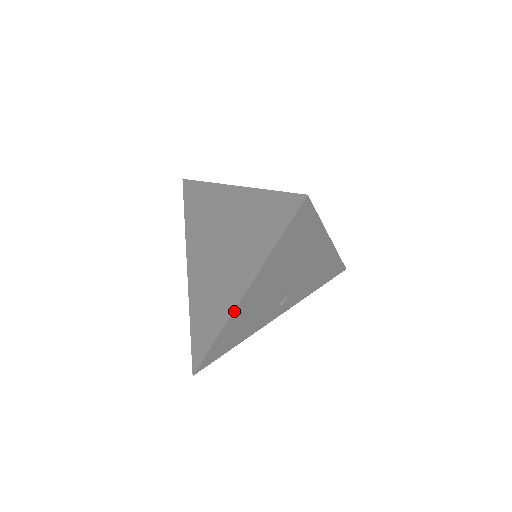
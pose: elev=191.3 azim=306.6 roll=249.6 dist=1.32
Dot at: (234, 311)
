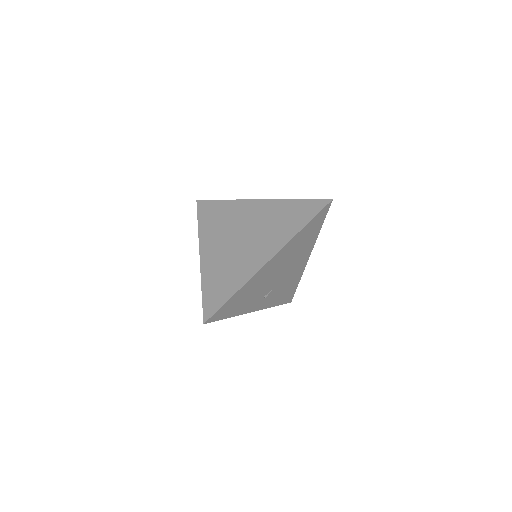
Dot at: (259, 270)
